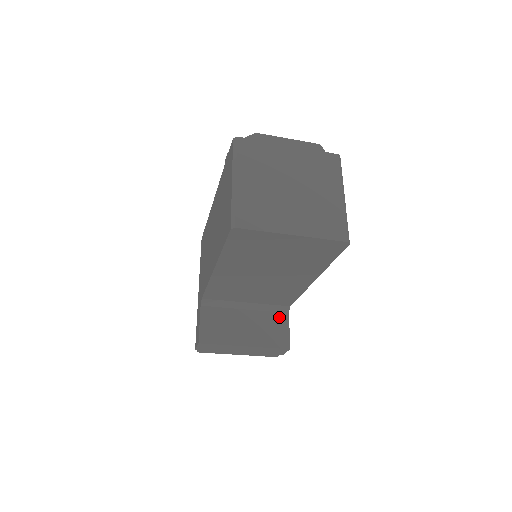
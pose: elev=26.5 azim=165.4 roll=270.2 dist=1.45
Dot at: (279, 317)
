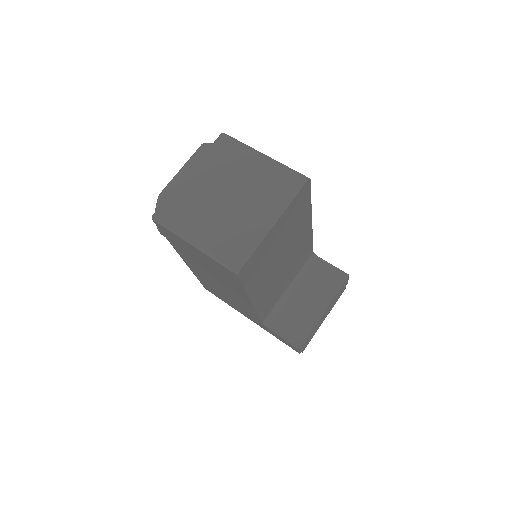
Dot at: (316, 267)
